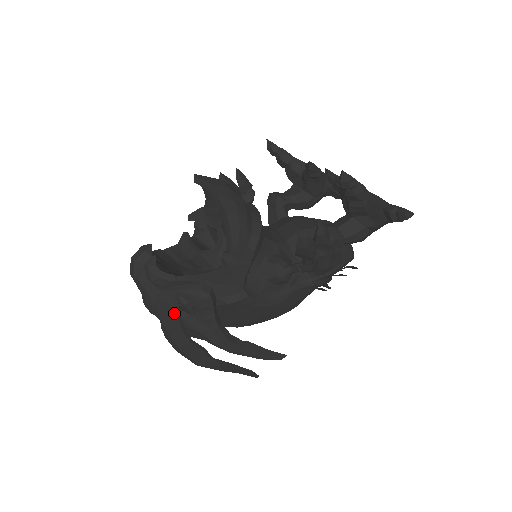
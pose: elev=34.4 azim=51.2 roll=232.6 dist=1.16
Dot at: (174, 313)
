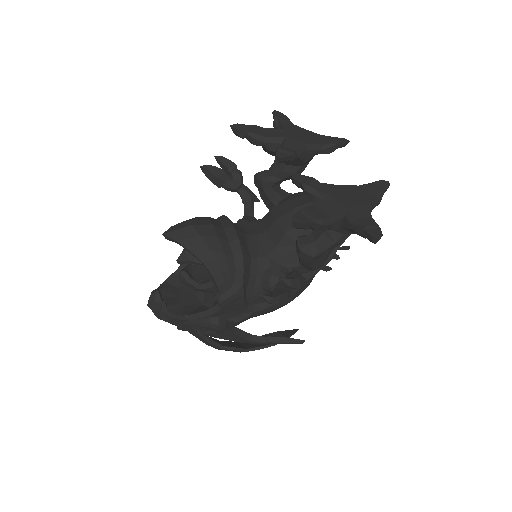
Dot at: (199, 335)
